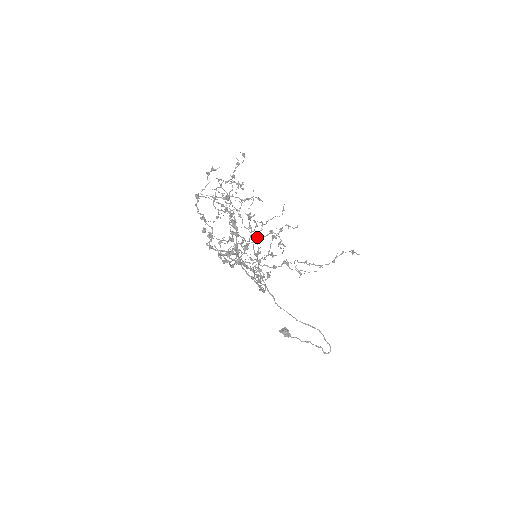
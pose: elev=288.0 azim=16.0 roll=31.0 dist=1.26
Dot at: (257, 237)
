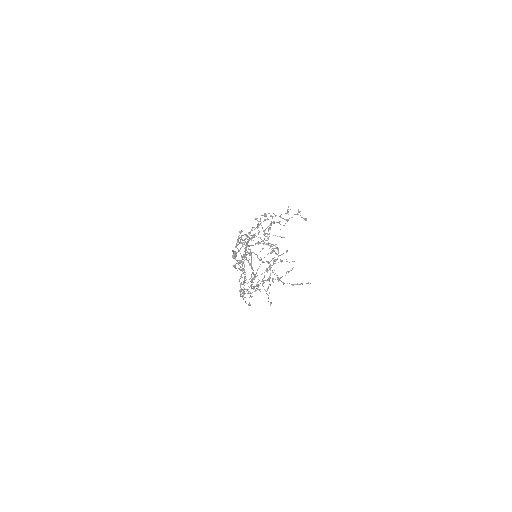
Dot at: (263, 281)
